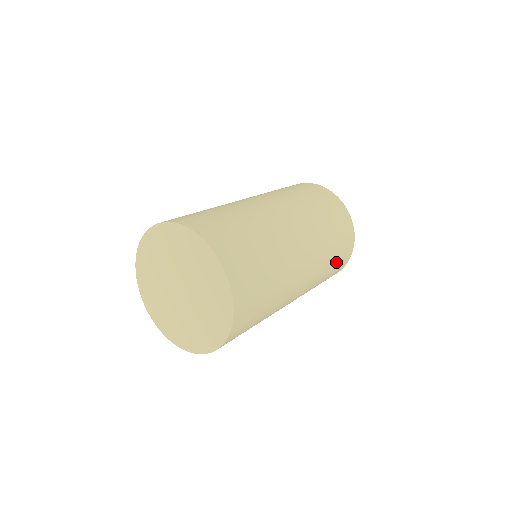
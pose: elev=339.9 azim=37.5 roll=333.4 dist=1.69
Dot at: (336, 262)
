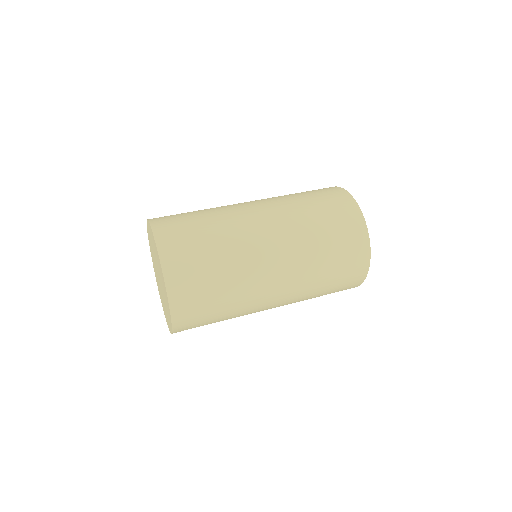
Dot at: occluded
